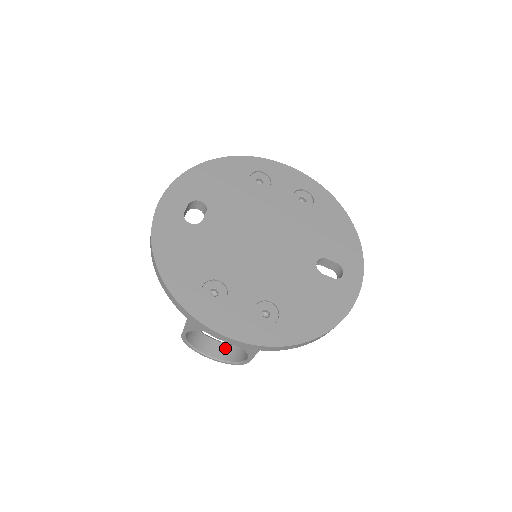
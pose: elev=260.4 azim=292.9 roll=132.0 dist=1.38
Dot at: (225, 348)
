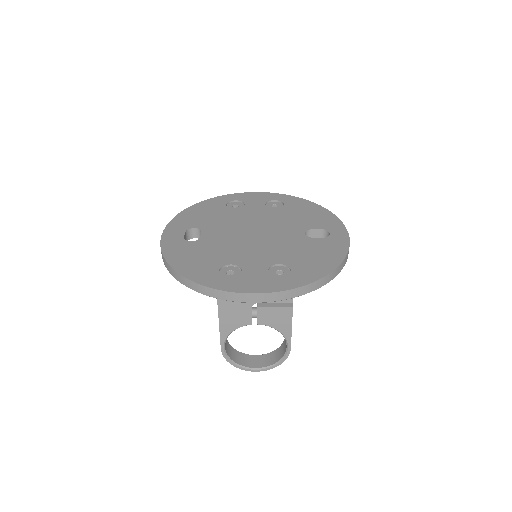
Dot at: (266, 357)
